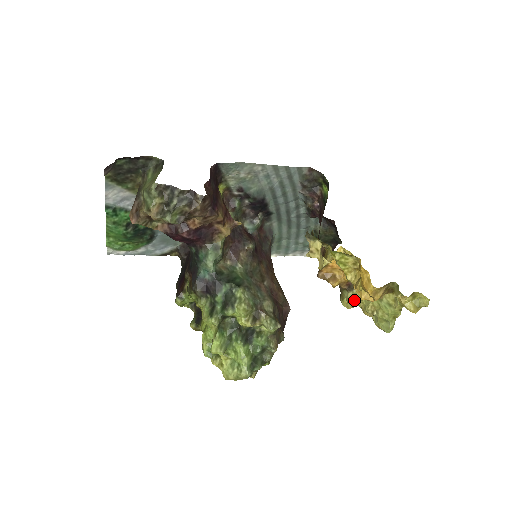
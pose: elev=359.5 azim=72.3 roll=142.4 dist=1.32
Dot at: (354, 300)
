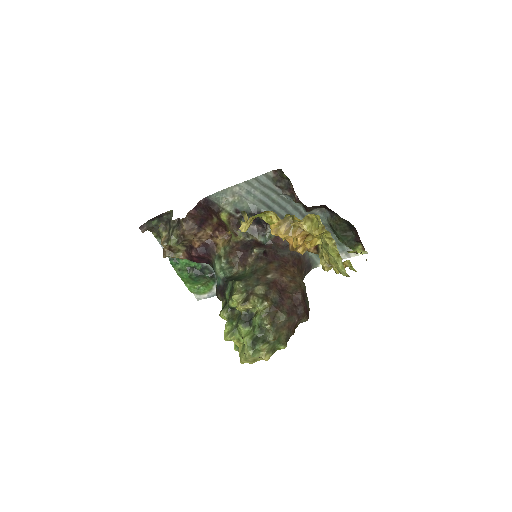
Dot at: (323, 259)
